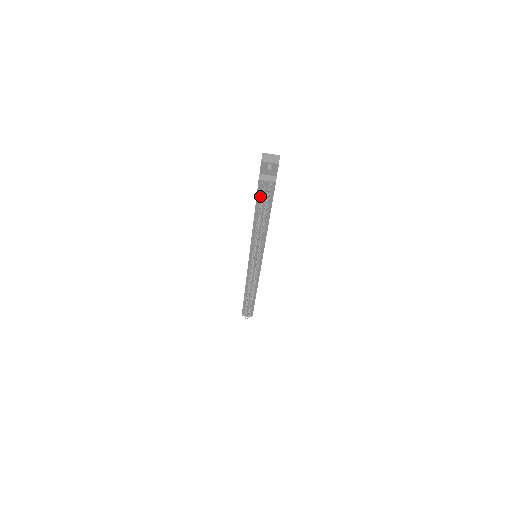
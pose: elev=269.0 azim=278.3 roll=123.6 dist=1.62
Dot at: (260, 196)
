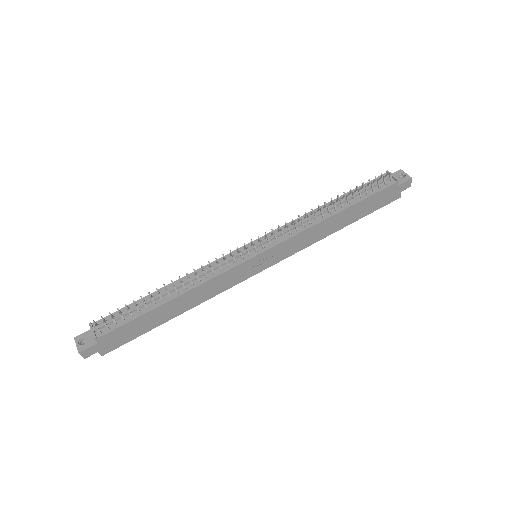
Dot at: (368, 185)
